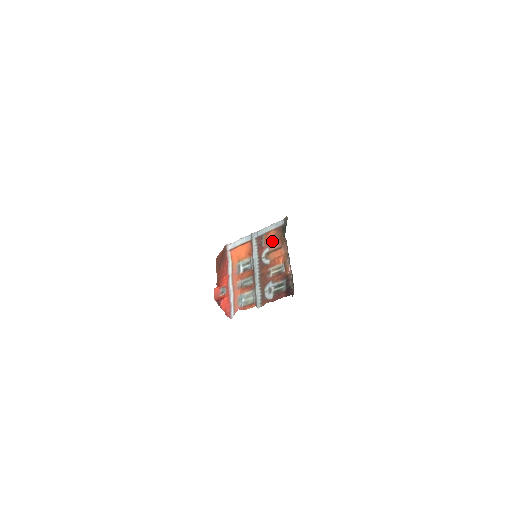
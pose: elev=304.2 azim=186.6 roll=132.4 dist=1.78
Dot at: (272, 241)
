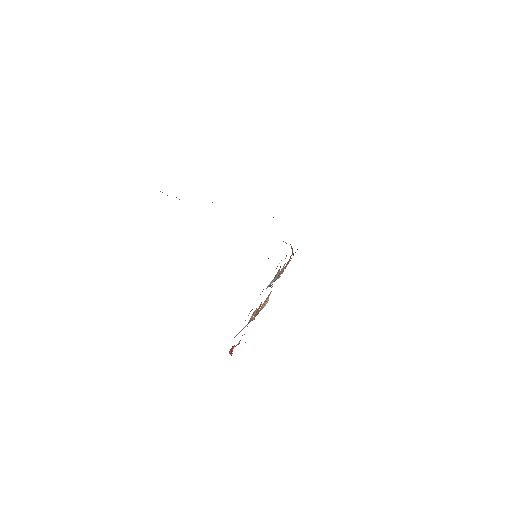
Dot at: occluded
